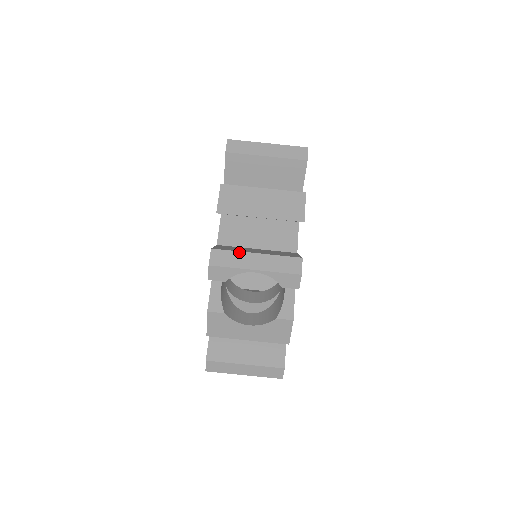
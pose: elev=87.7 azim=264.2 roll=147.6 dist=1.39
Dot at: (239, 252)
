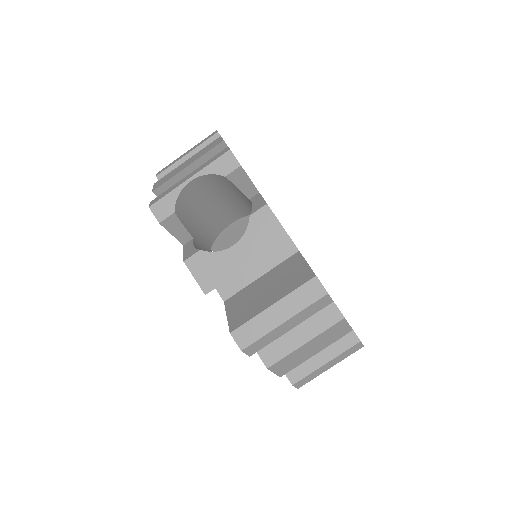
Dot at: (173, 185)
